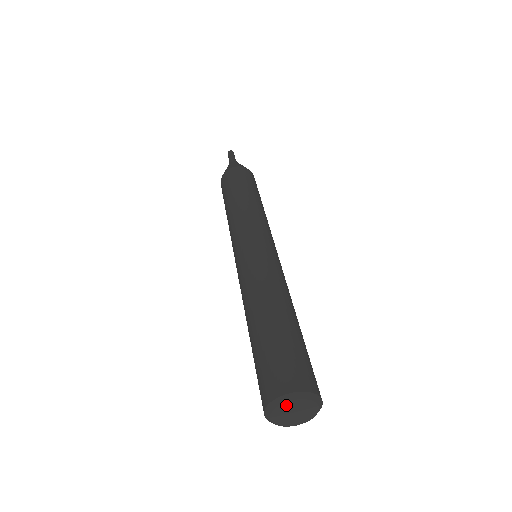
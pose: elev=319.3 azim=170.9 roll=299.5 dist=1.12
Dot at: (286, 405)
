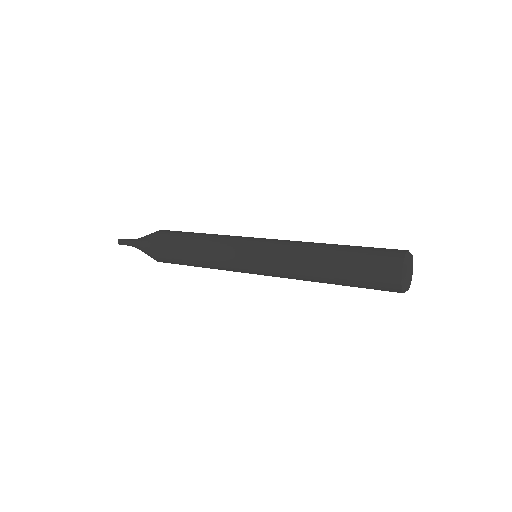
Dot at: (412, 259)
